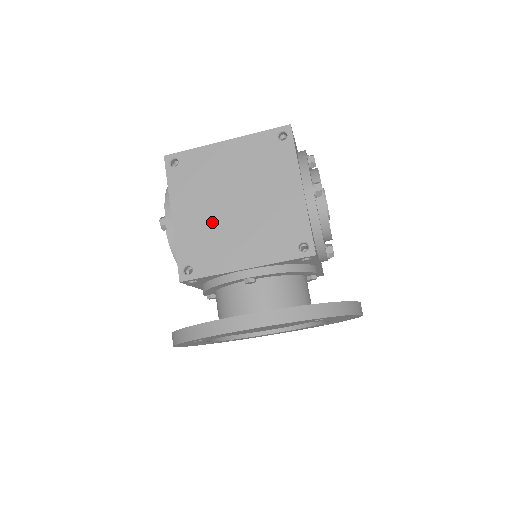
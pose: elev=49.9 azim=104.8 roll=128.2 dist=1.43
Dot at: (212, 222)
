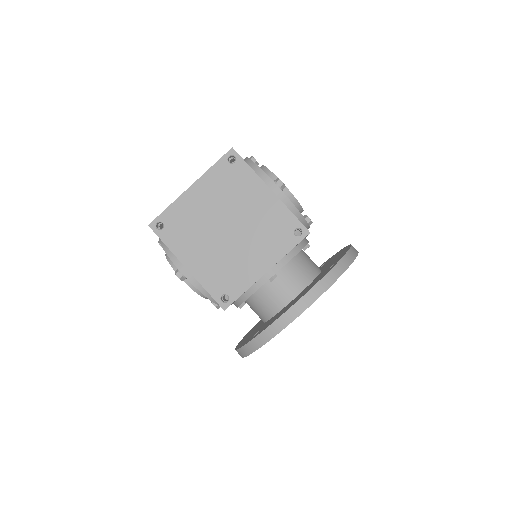
Dot at: (220, 253)
